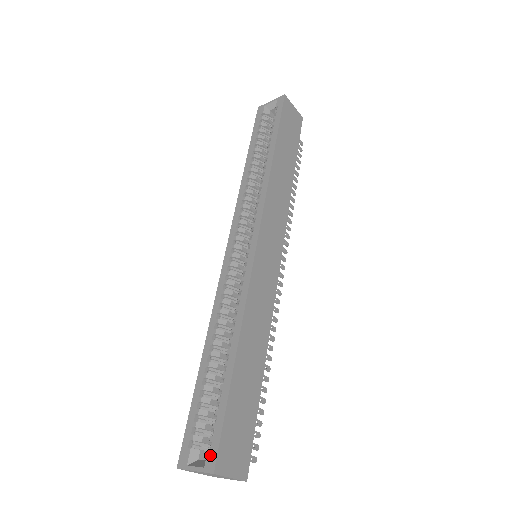
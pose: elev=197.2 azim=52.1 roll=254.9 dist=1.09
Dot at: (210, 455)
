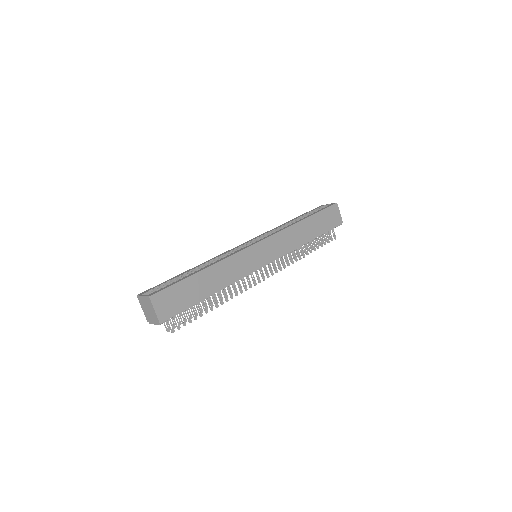
Dot at: (154, 292)
